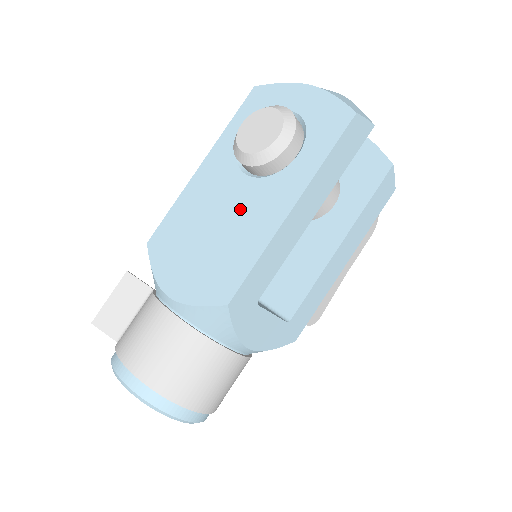
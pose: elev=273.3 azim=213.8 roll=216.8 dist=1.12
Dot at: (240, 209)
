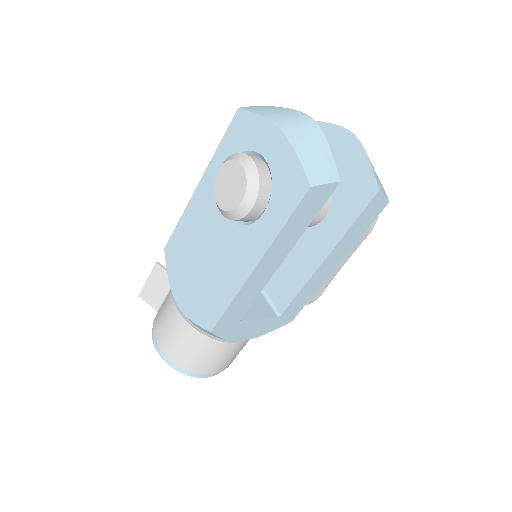
Dot at: (221, 249)
